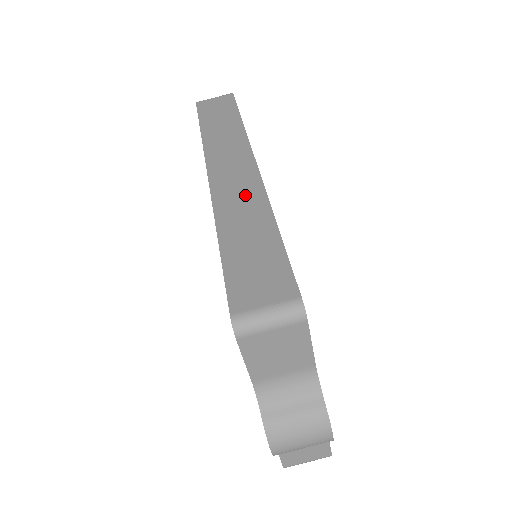
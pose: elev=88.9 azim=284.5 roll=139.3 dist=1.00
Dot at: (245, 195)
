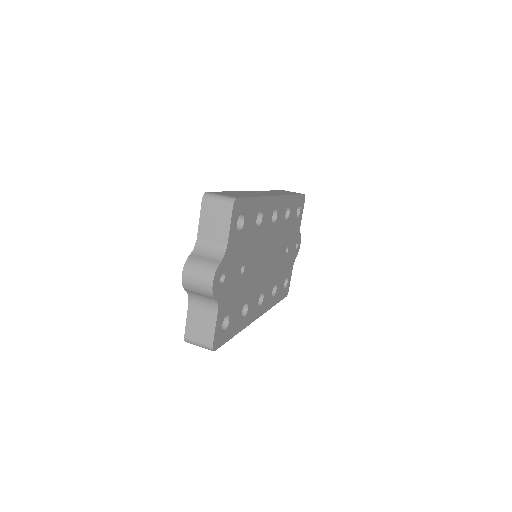
Dot at: (259, 194)
